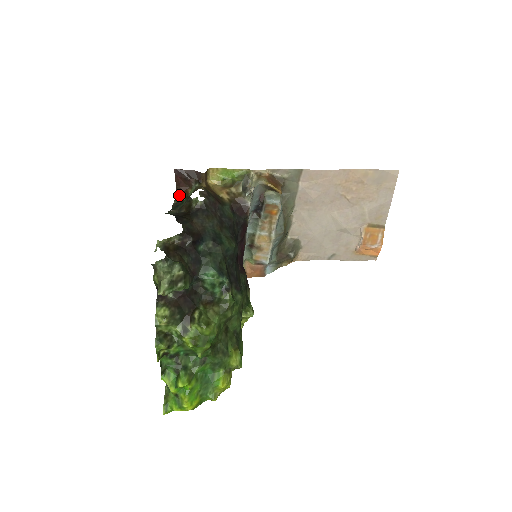
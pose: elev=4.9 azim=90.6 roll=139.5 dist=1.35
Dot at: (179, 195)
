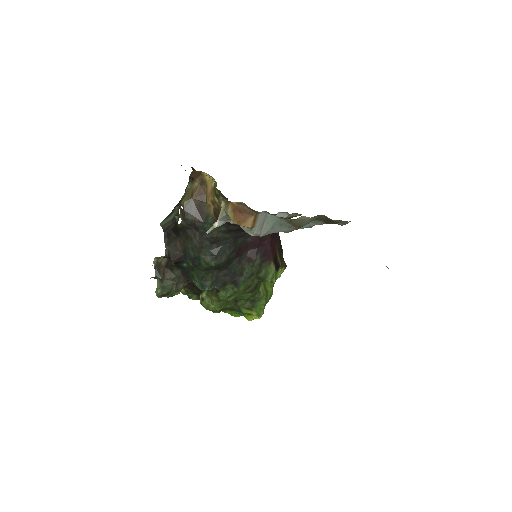
Dot at: occluded
